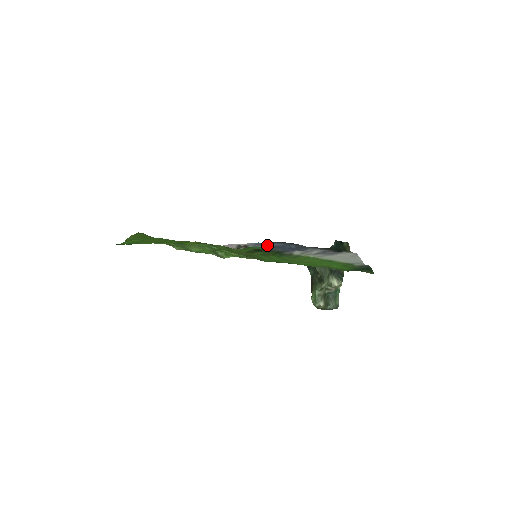
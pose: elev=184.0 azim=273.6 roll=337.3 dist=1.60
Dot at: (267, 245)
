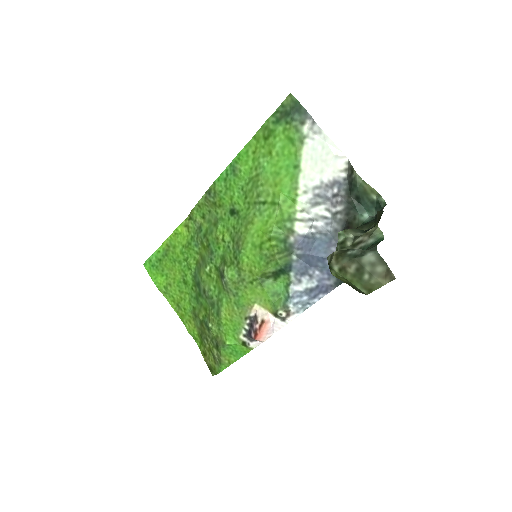
Dot at: (302, 285)
